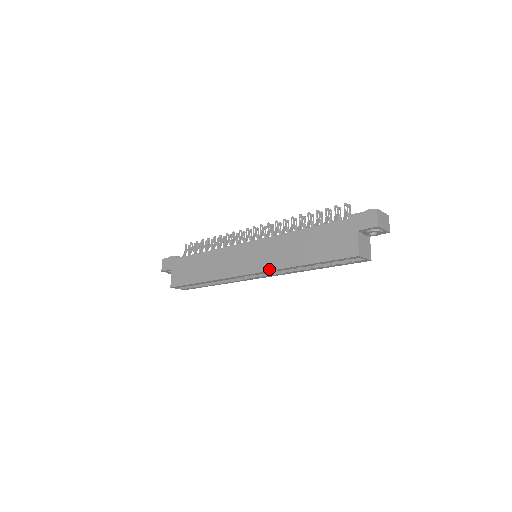
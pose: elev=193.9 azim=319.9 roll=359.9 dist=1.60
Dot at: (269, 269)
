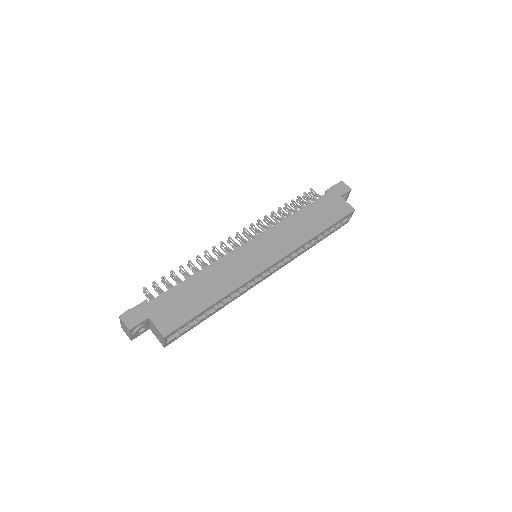
Dot at: (291, 250)
